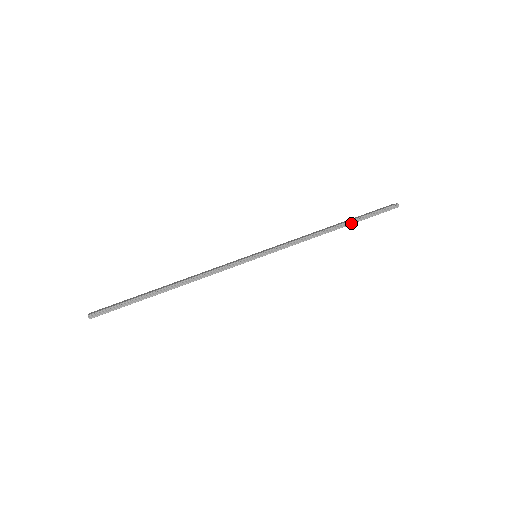
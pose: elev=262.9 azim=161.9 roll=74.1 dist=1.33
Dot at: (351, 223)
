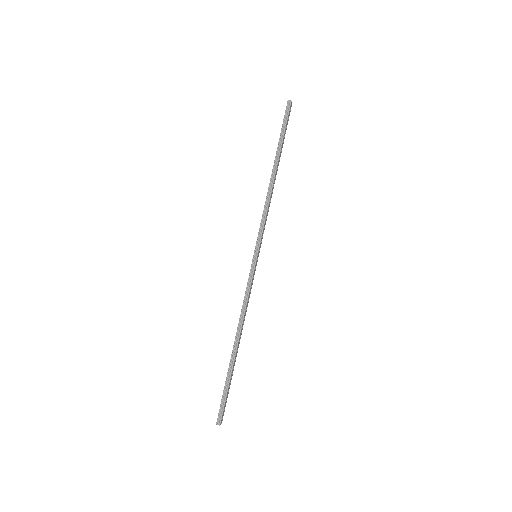
Dot at: (278, 154)
